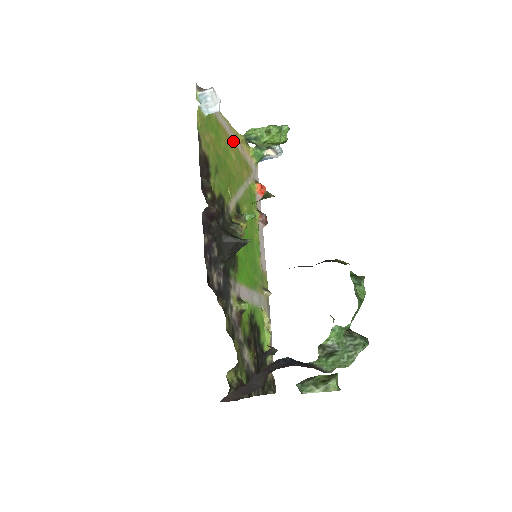
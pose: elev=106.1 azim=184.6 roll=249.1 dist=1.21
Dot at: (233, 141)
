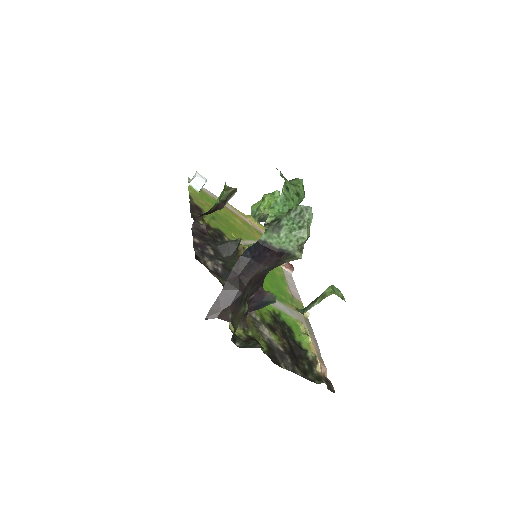
Dot at: (239, 216)
